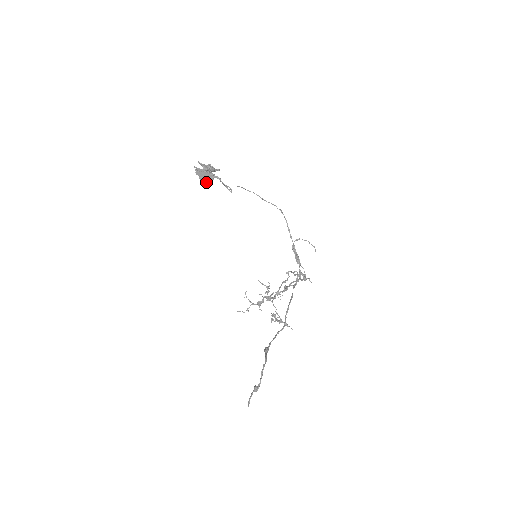
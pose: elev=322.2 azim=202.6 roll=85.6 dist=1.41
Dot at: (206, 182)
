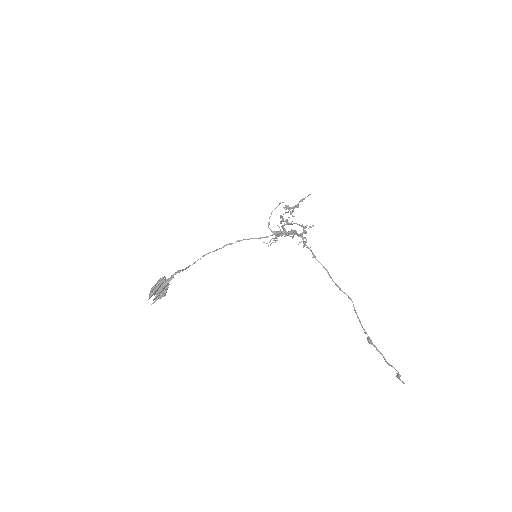
Dot at: occluded
